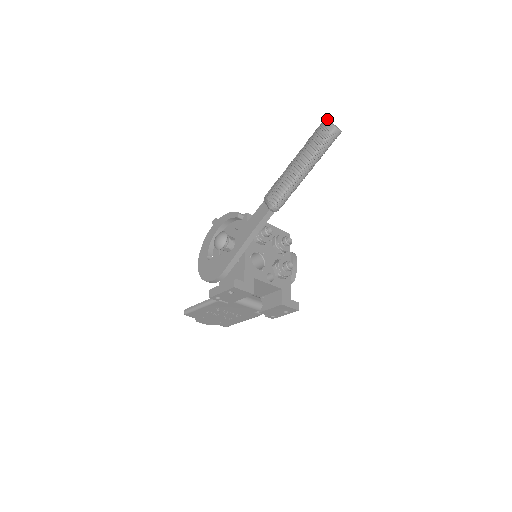
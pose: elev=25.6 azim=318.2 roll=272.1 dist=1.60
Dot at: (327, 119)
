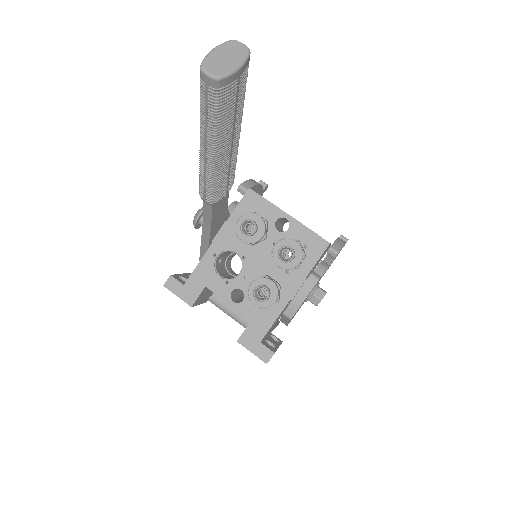
Dot at: occluded
